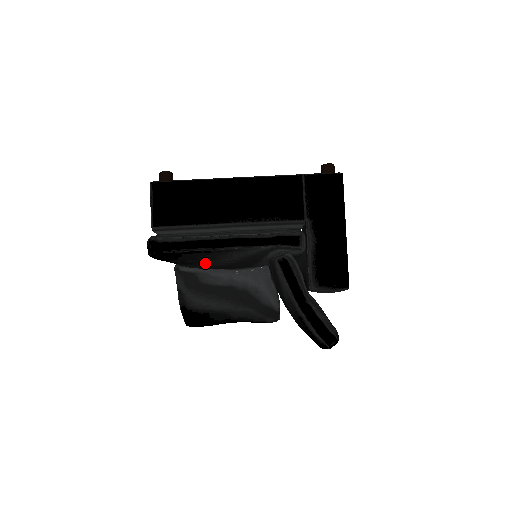
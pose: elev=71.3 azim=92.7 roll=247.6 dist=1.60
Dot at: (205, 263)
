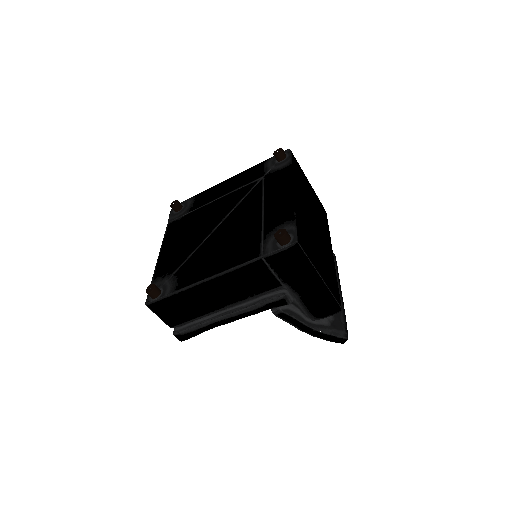
Dot at: occluded
